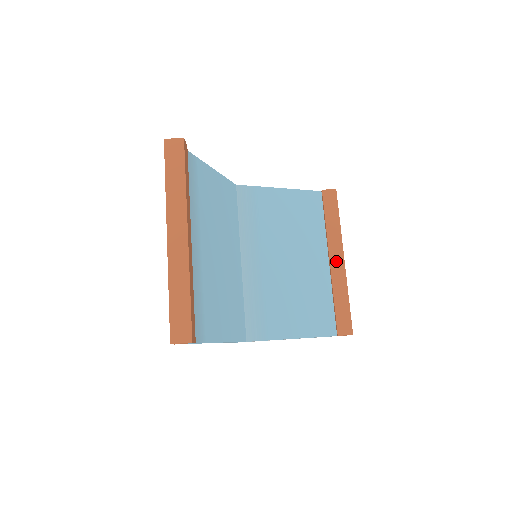
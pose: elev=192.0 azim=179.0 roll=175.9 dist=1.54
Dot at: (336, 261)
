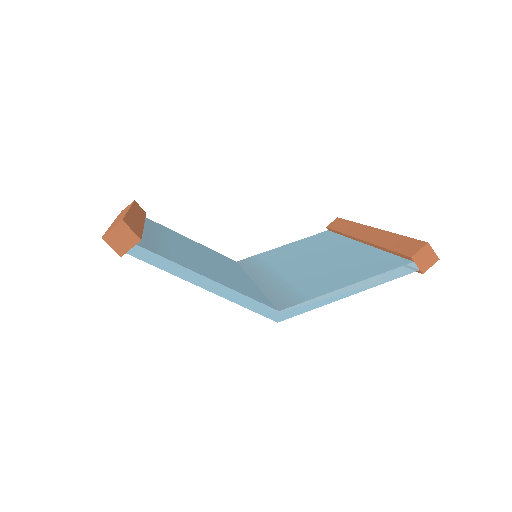
Dot at: (366, 234)
